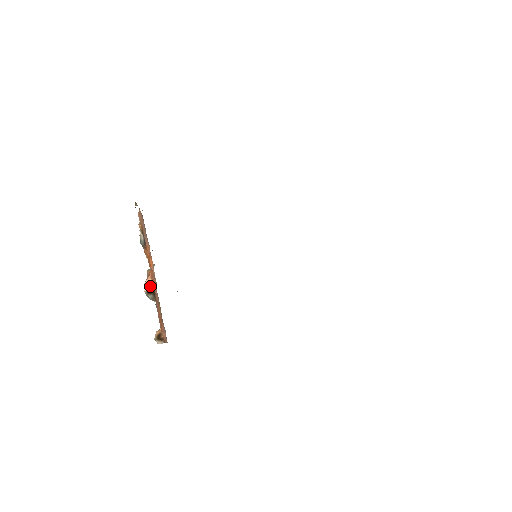
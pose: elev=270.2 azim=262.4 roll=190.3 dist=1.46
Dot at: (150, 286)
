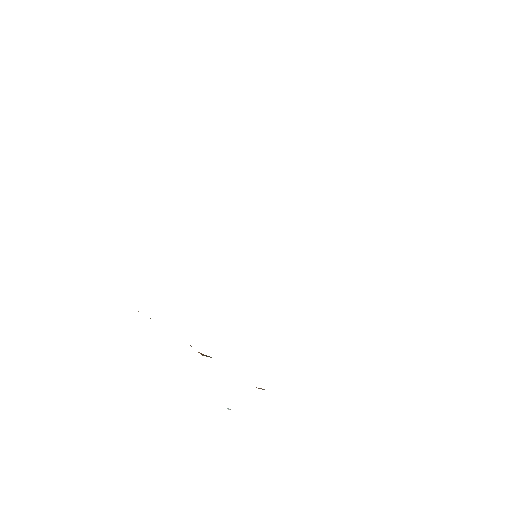
Dot at: occluded
